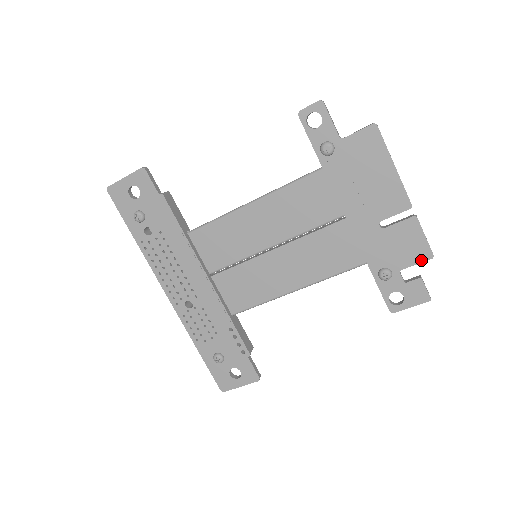
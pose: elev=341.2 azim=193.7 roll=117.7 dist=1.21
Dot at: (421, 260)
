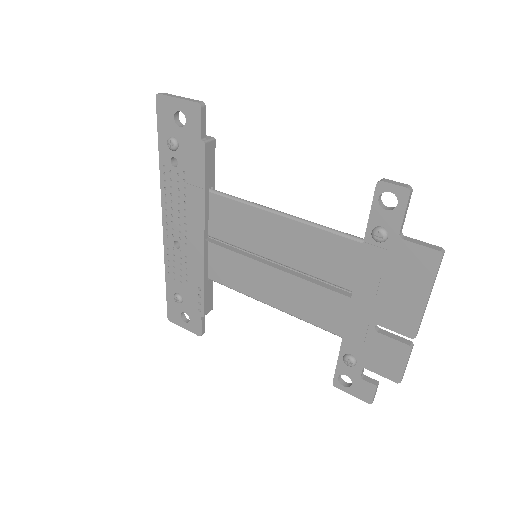
Dot at: (387, 376)
